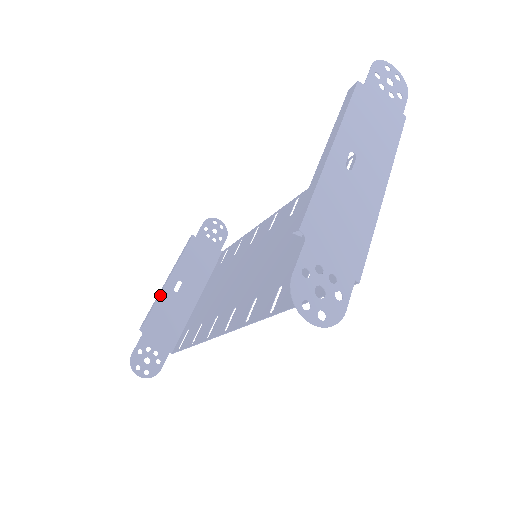
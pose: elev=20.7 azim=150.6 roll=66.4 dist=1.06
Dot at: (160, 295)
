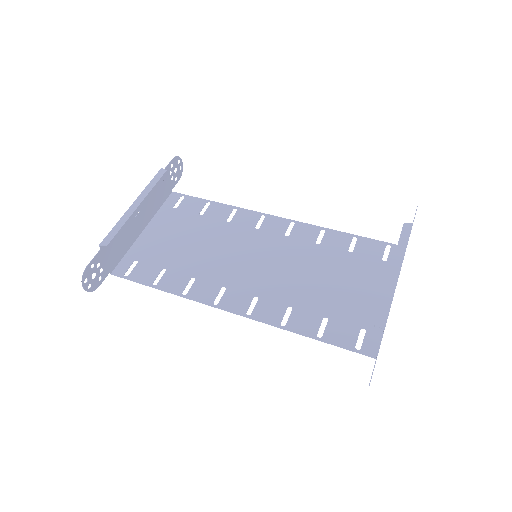
Dot at: (128, 220)
